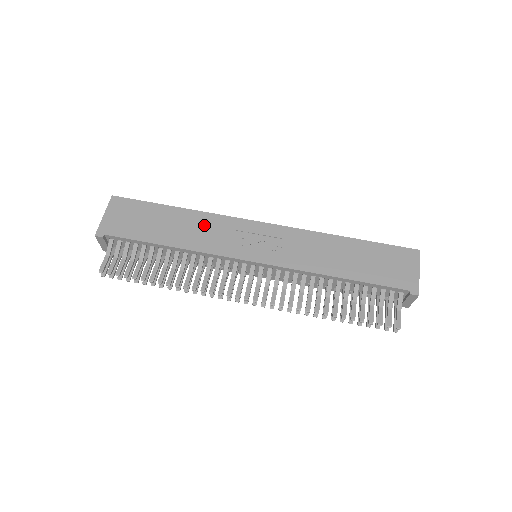
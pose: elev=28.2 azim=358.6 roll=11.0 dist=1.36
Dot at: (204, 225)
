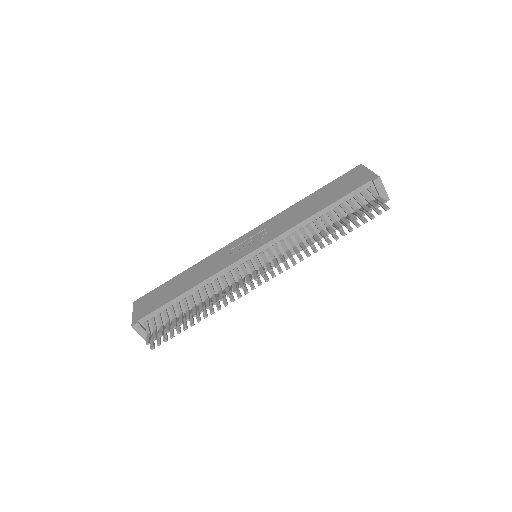
Dot at: (205, 265)
